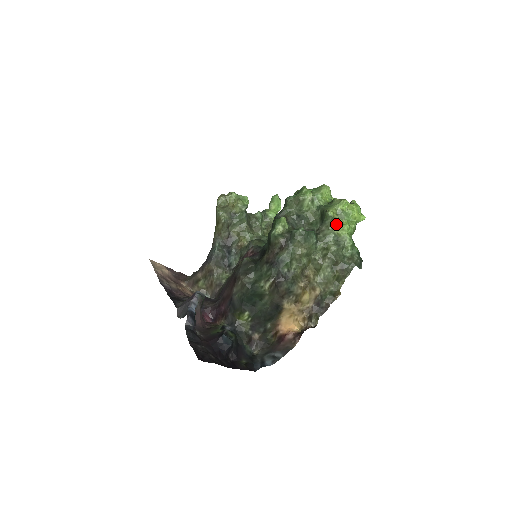
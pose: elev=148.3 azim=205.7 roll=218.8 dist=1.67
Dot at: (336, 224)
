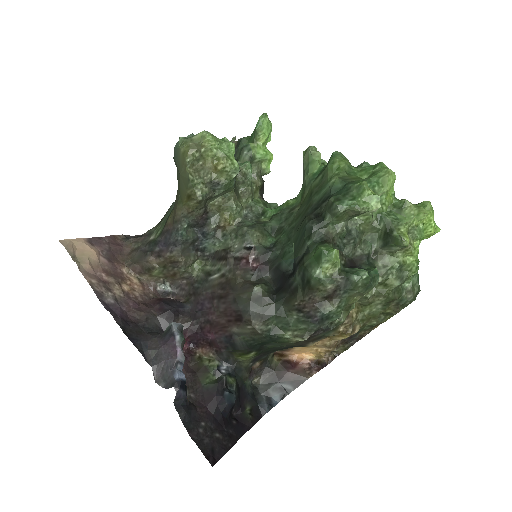
Dot at: (405, 249)
